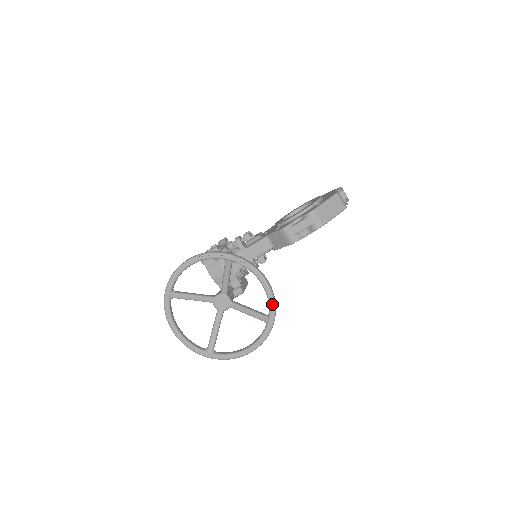
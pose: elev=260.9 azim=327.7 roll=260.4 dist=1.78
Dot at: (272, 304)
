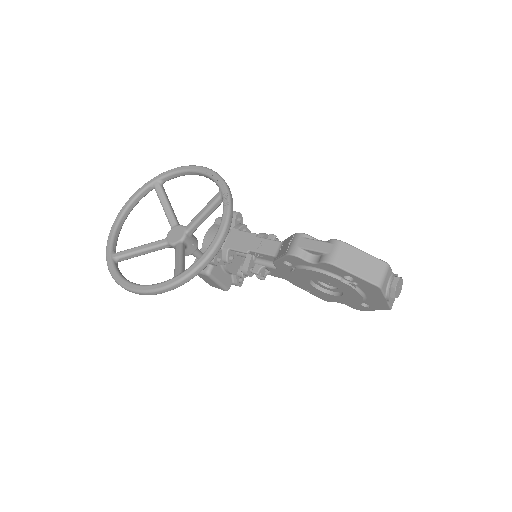
Dot at: (198, 263)
